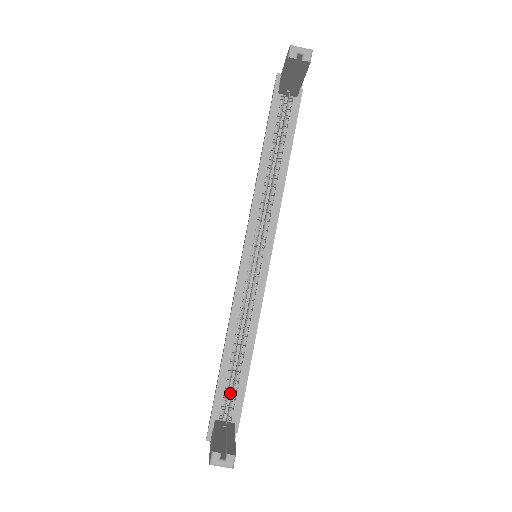
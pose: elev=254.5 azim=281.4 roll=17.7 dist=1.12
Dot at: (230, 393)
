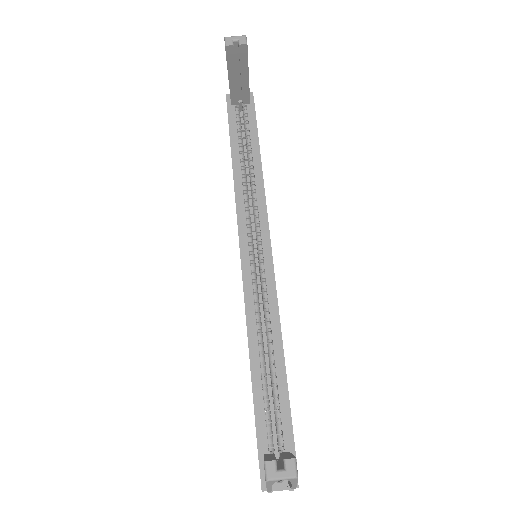
Dot at: (274, 422)
